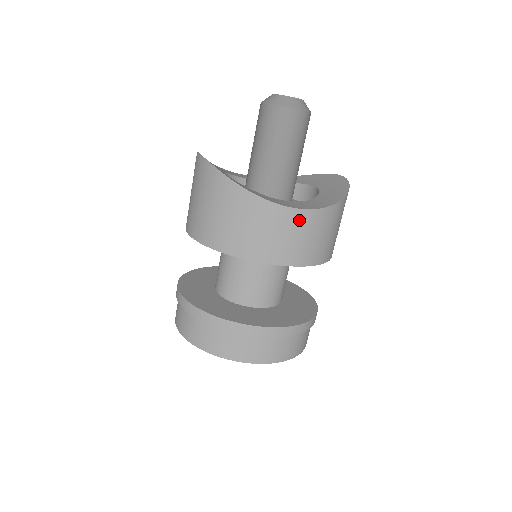
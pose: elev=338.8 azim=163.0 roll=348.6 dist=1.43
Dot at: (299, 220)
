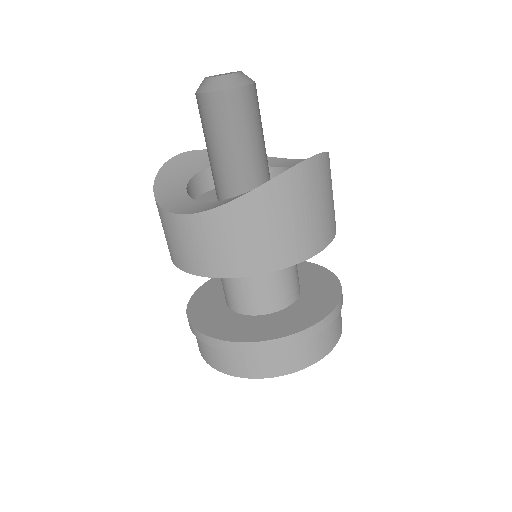
Dot at: (181, 226)
